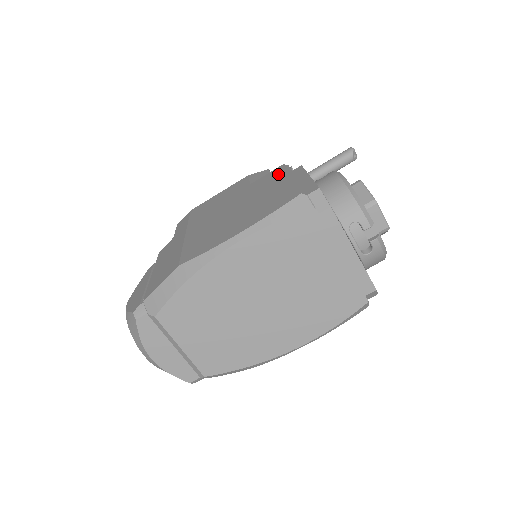
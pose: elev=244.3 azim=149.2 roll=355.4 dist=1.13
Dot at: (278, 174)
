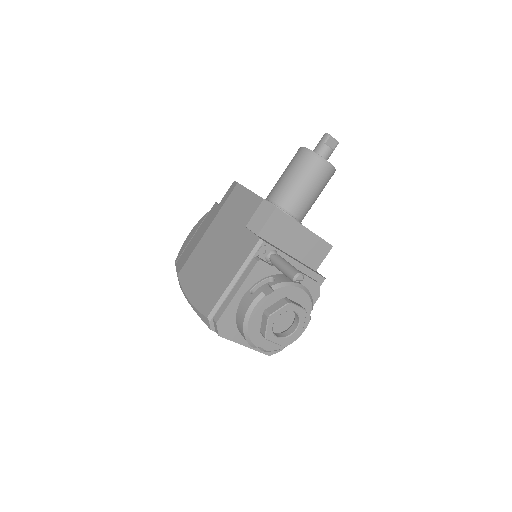
Dot at: (244, 253)
